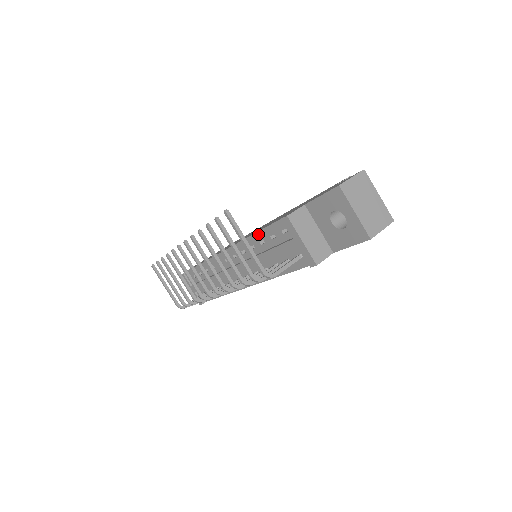
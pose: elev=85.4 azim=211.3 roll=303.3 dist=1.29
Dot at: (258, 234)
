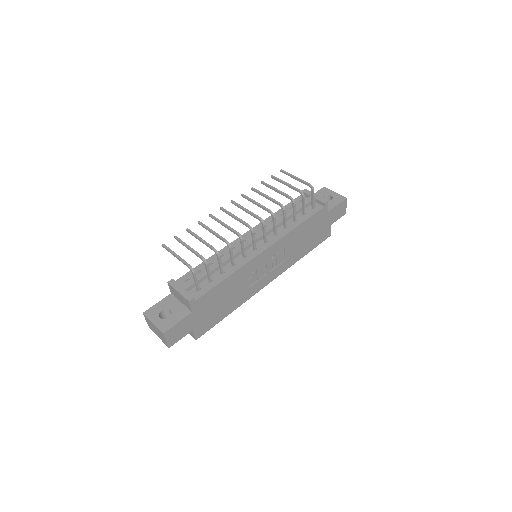
Dot at: (279, 211)
